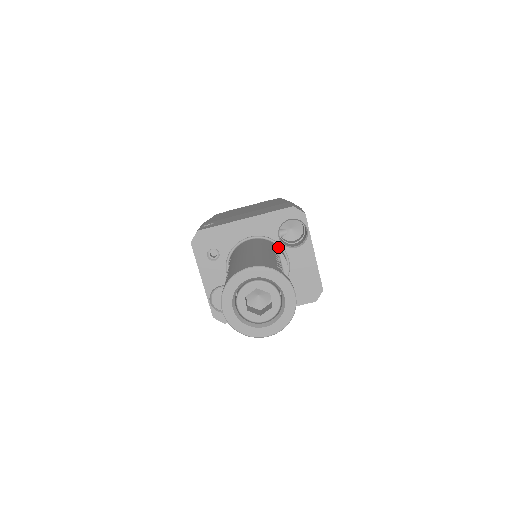
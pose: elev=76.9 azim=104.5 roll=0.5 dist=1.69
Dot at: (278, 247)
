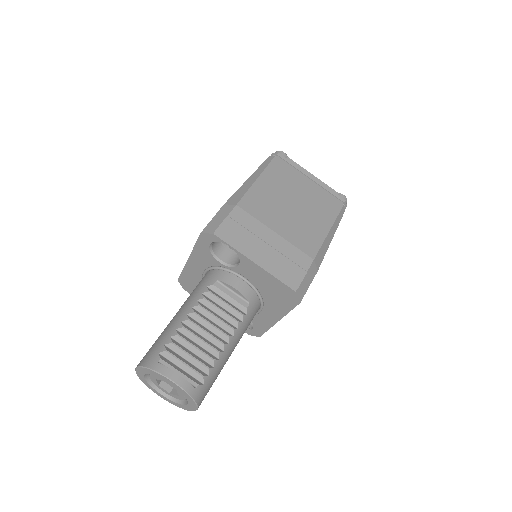
Dot at: (224, 273)
